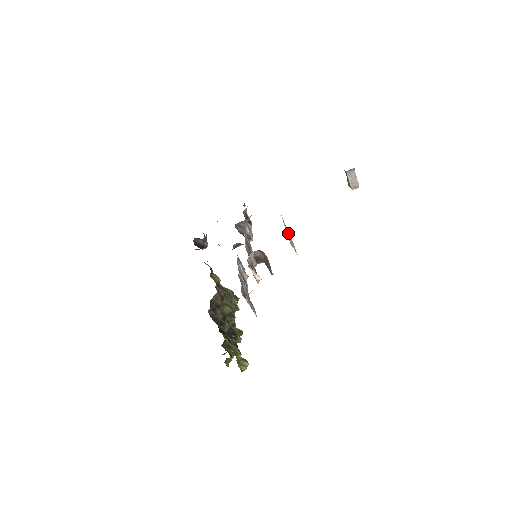
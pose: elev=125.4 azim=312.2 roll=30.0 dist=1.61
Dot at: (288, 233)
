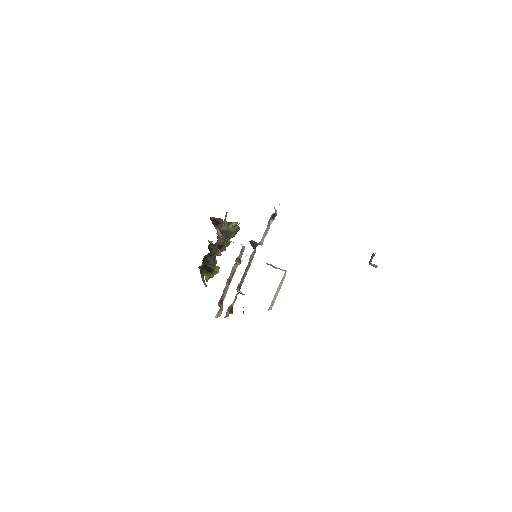
Dot at: (280, 286)
